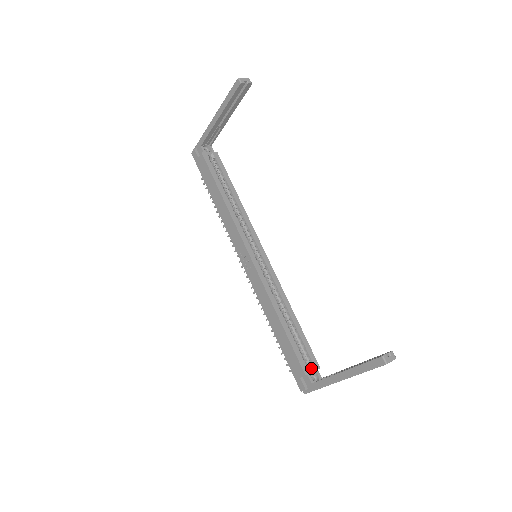
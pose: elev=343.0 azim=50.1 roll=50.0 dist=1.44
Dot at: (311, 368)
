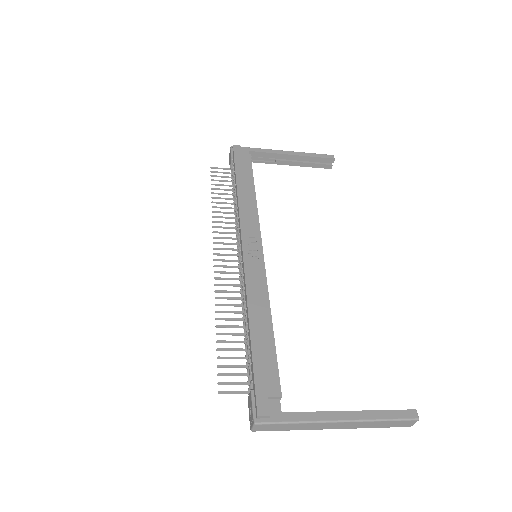
Dot at: occluded
